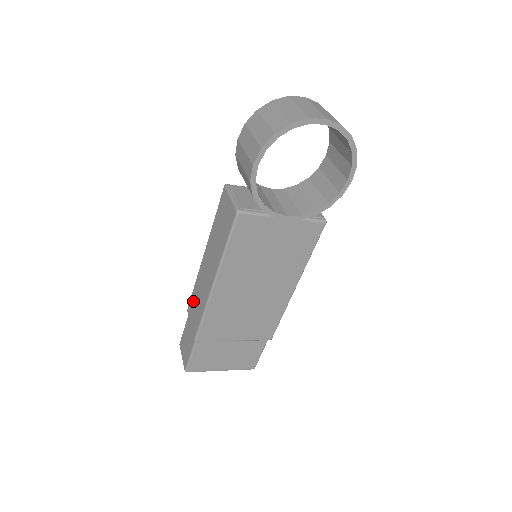
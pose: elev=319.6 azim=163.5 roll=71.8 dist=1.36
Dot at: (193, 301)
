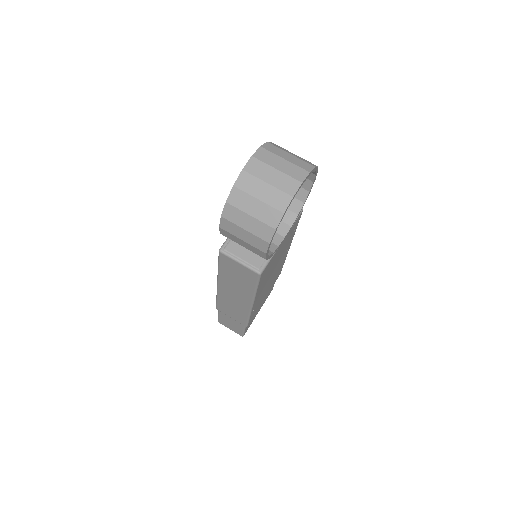
Dot at: (224, 307)
